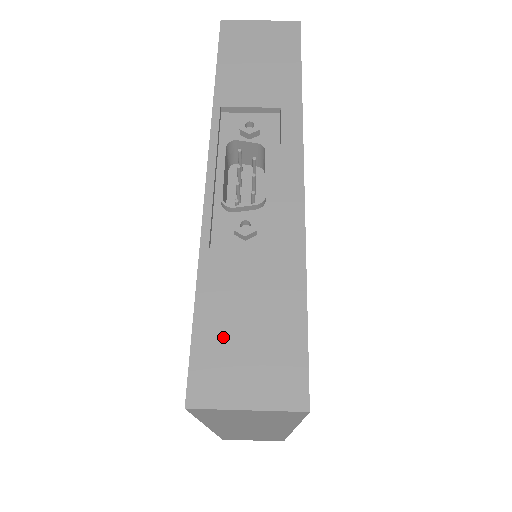
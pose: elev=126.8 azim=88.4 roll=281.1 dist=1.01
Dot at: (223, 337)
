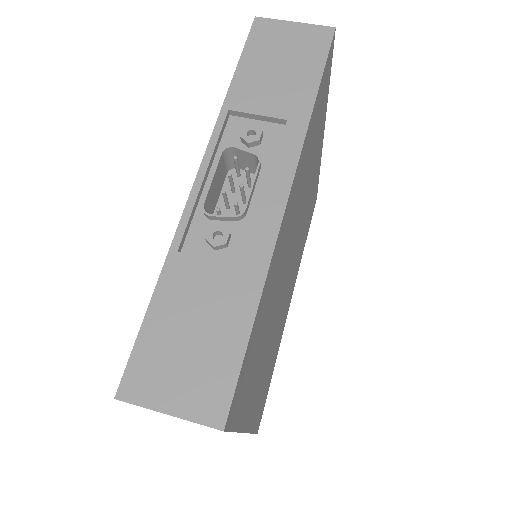
Dot at: (166, 341)
